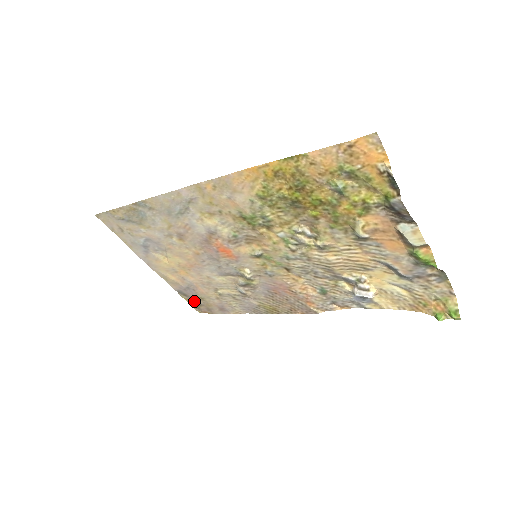
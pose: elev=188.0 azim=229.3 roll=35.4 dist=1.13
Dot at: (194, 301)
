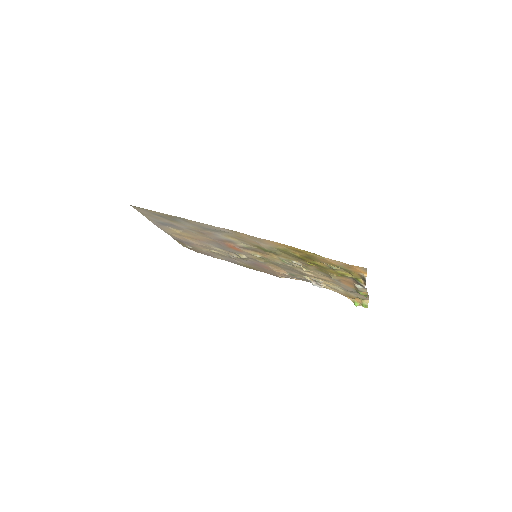
Dot at: (185, 245)
